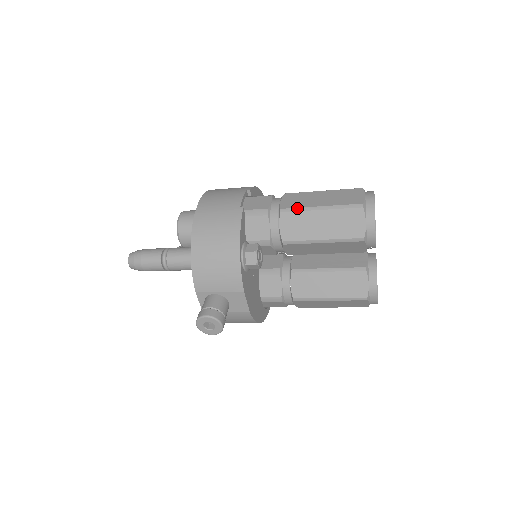
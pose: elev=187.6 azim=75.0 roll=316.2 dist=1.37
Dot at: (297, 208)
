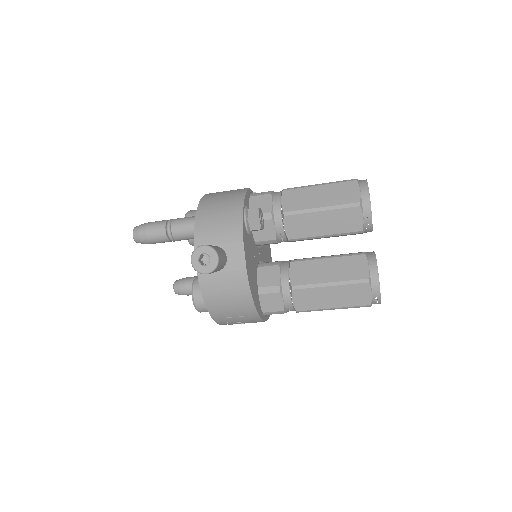
Dot at: (298, 187)
